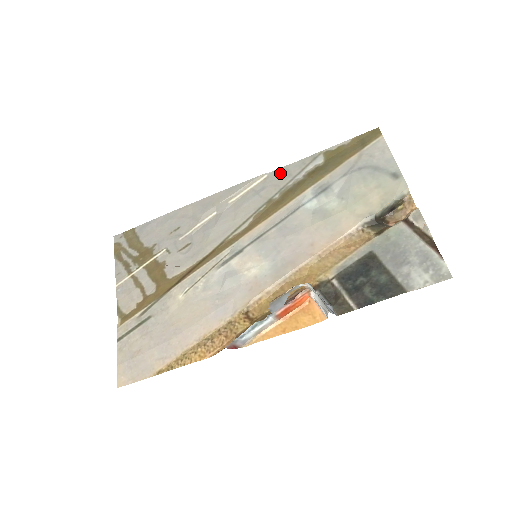
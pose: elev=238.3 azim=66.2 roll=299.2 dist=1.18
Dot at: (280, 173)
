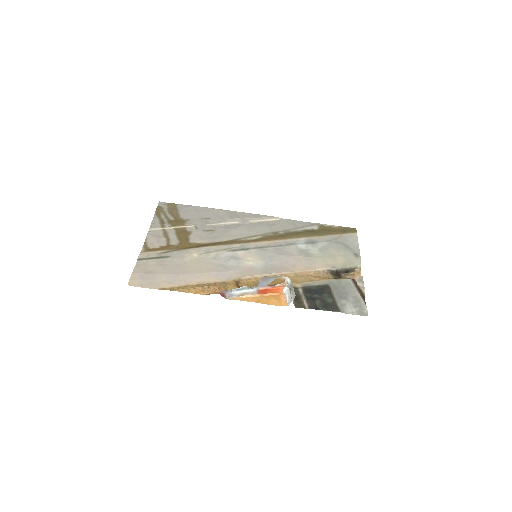
Dot at: (288, 222)
